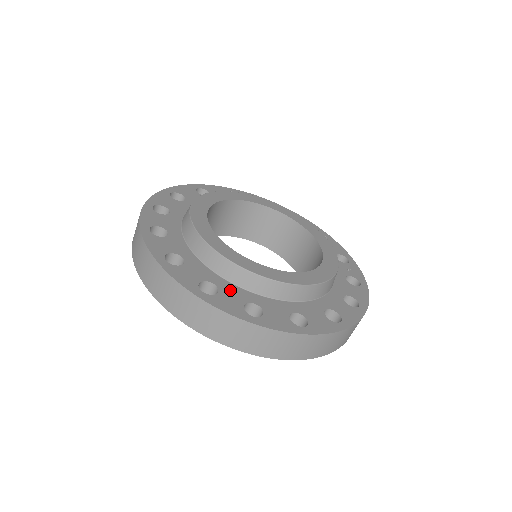
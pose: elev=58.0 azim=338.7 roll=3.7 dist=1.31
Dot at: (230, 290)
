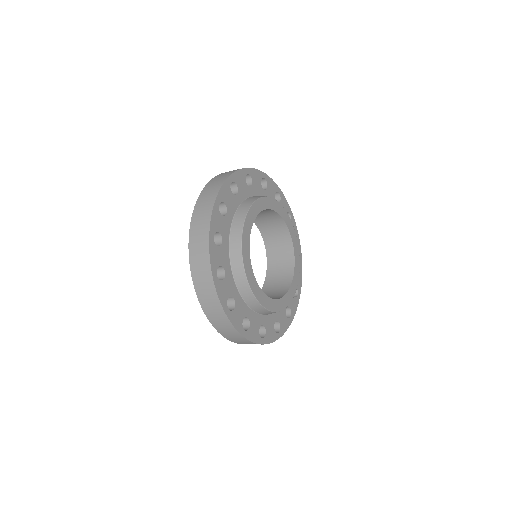
Dot at: (240, 305)
